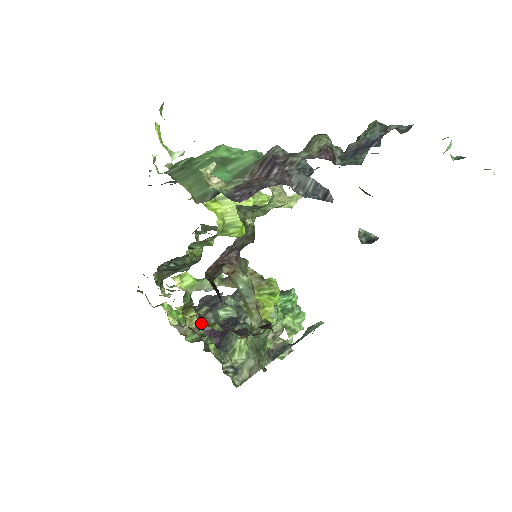
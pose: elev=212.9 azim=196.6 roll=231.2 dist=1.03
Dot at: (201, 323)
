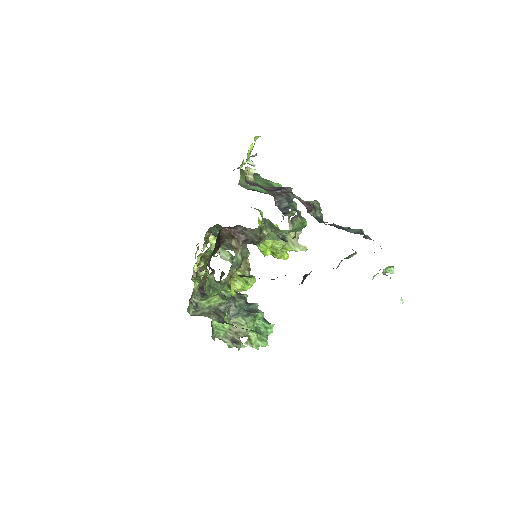
Dot at: occluded
